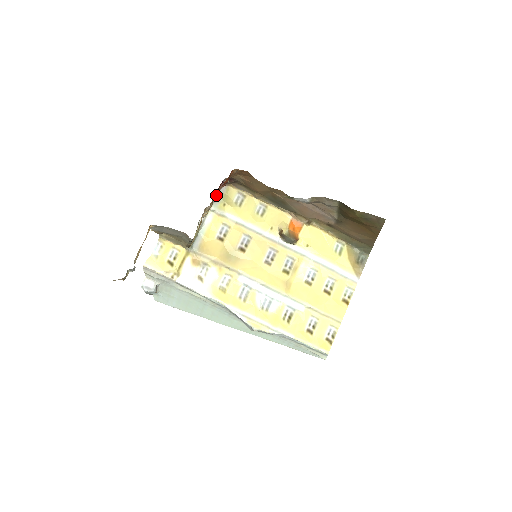
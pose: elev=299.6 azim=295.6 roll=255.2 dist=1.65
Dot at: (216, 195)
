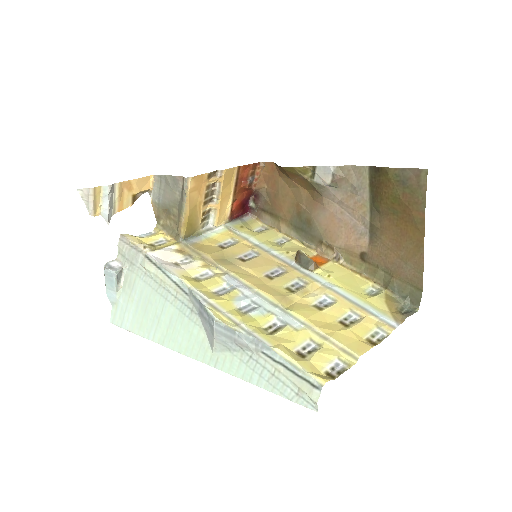
Dot at: (235, 196)
